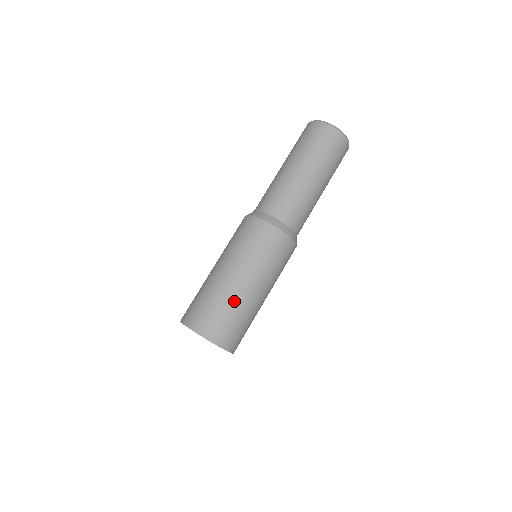
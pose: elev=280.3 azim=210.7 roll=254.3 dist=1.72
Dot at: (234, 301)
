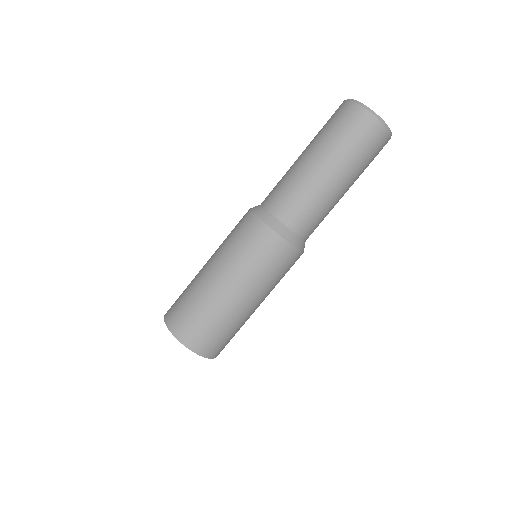
Dot at: (229, 317)
